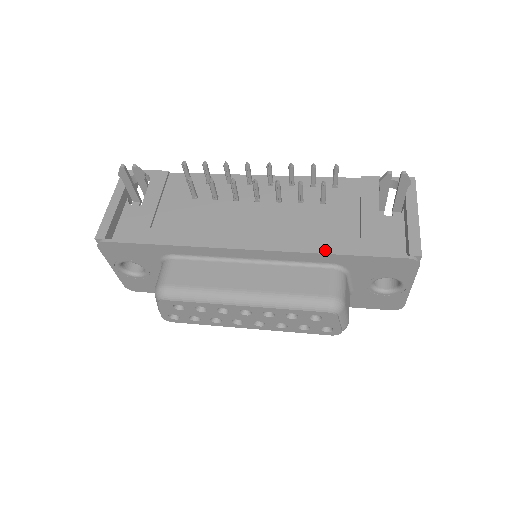
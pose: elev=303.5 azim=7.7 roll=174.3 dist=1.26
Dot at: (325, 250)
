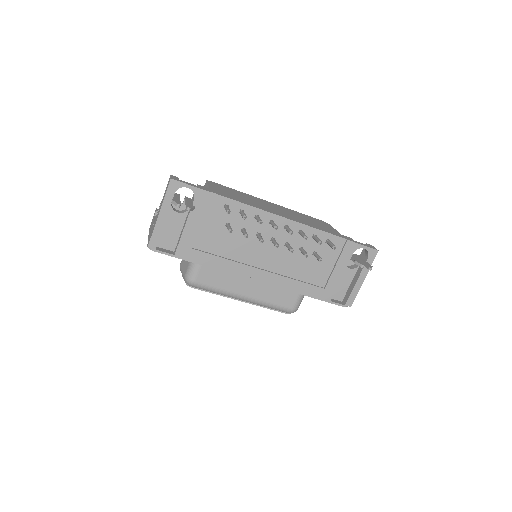
Dot at: (302, 292)
